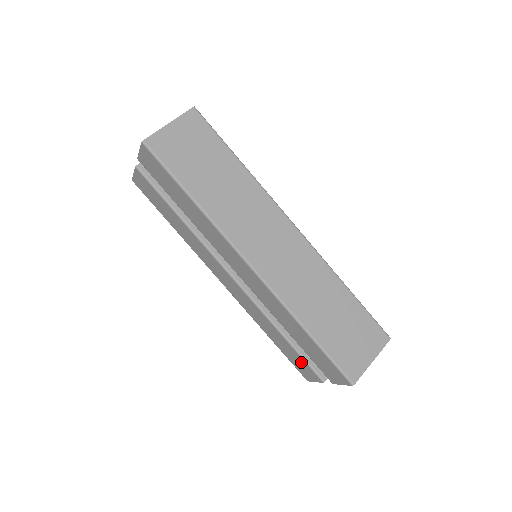
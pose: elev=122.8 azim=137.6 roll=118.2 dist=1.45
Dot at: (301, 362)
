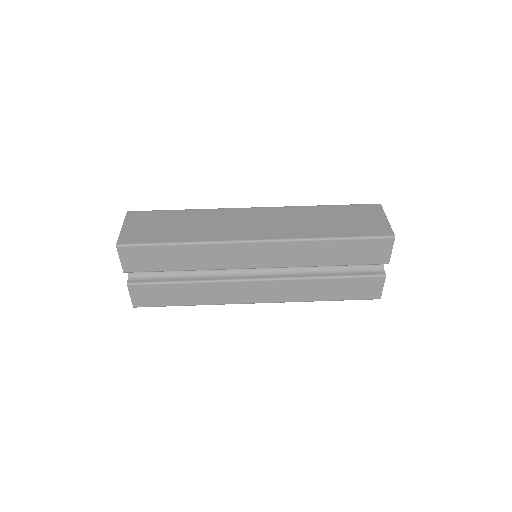
Dot at: (359, 283)
